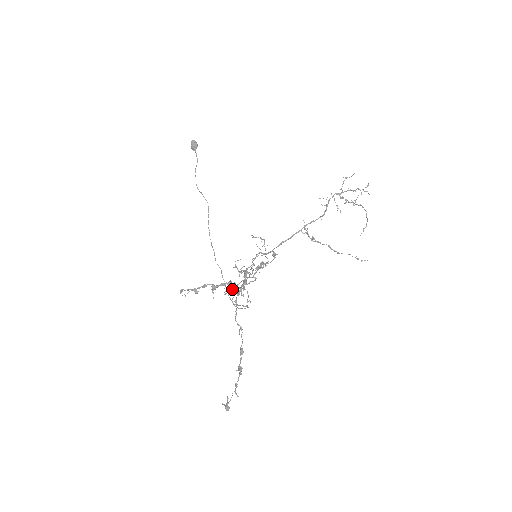
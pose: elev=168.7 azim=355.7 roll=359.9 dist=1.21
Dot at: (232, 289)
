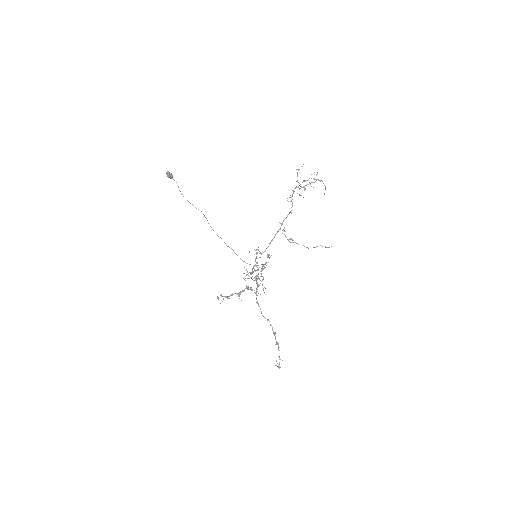
Dot at: occluded
